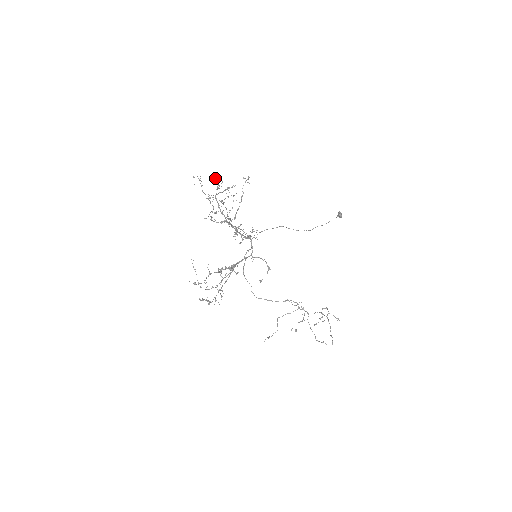
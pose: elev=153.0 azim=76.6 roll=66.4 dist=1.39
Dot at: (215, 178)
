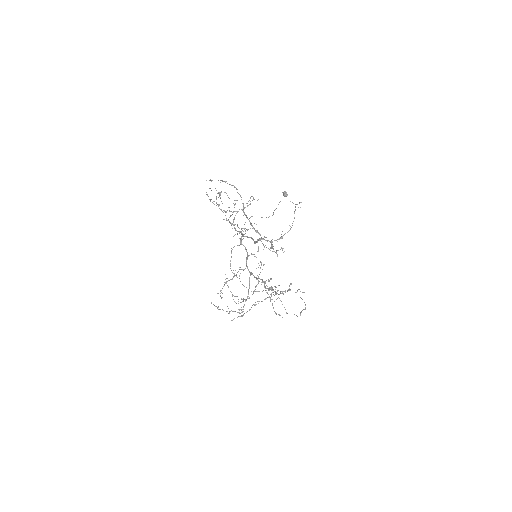
Dot at: (210, 180)
